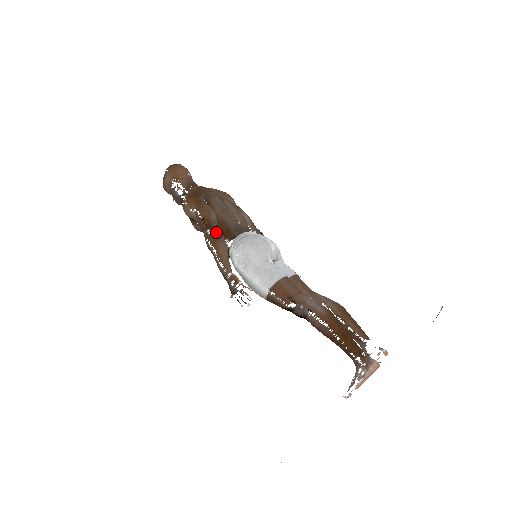
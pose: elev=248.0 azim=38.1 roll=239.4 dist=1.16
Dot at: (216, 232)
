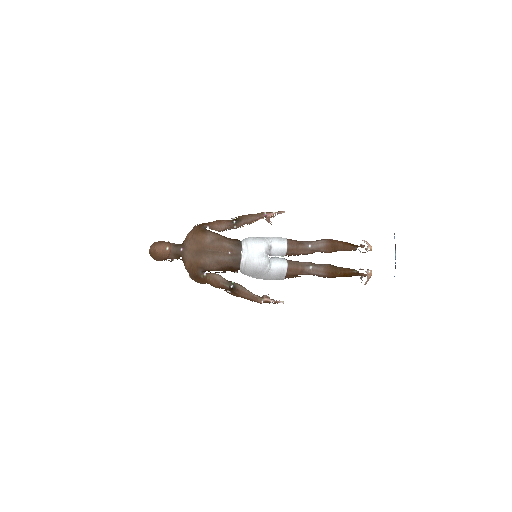
Dot at: (233, 291)
